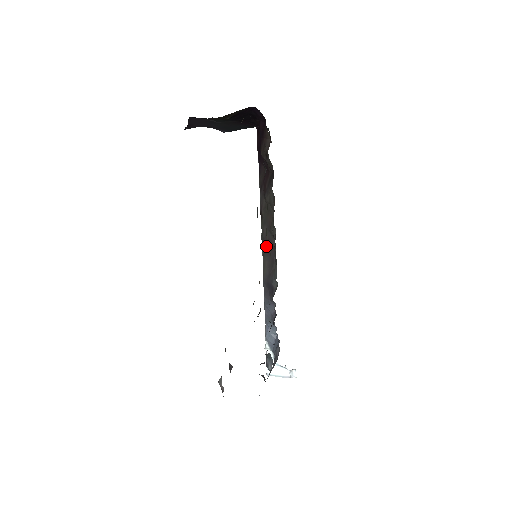
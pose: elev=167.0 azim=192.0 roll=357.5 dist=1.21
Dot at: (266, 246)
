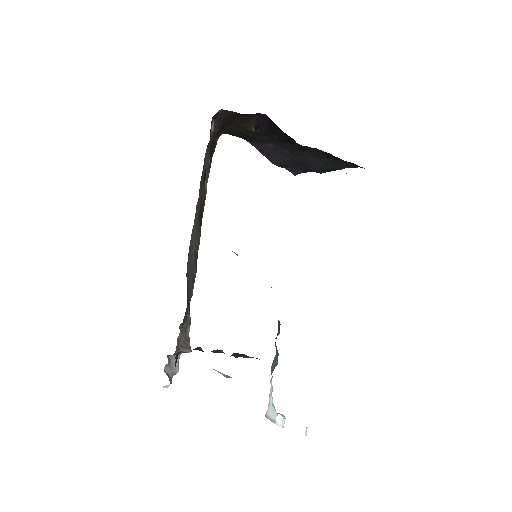
Dot at: occluded
